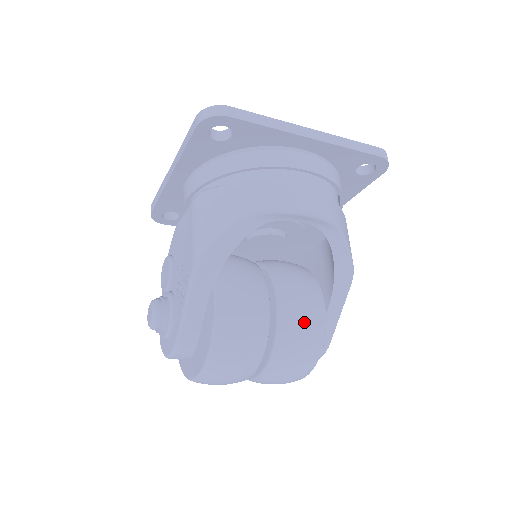
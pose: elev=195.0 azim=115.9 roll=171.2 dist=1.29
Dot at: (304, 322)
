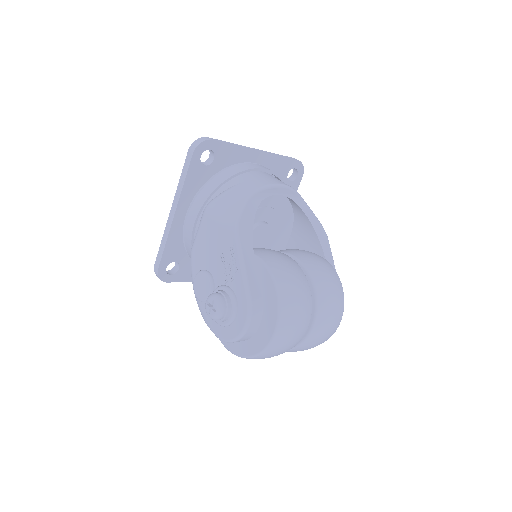
Dot at: (320, 264)
